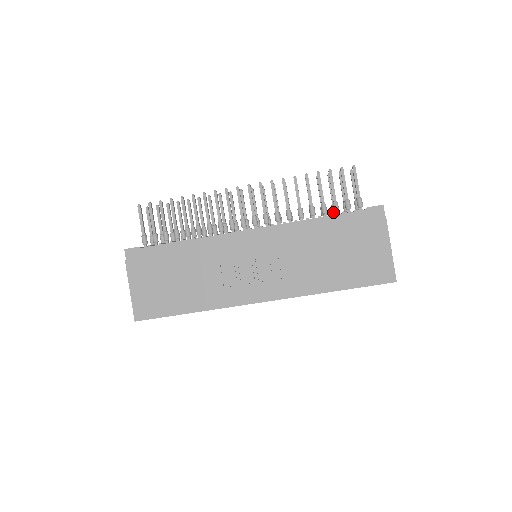
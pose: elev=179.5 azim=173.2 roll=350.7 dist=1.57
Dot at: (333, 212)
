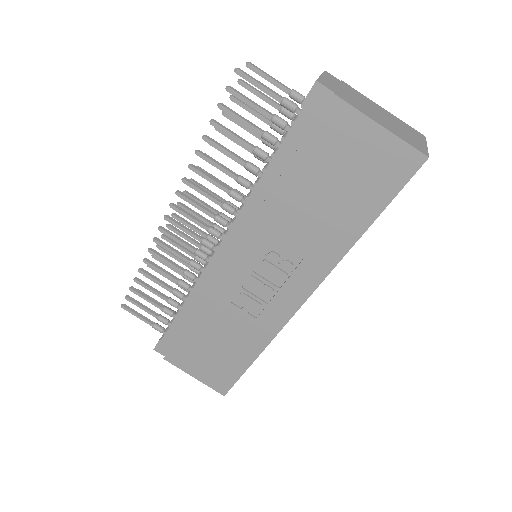
Dot at: (280, 134)
